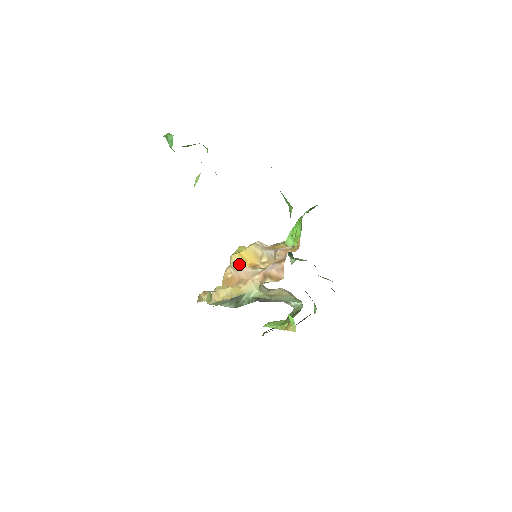
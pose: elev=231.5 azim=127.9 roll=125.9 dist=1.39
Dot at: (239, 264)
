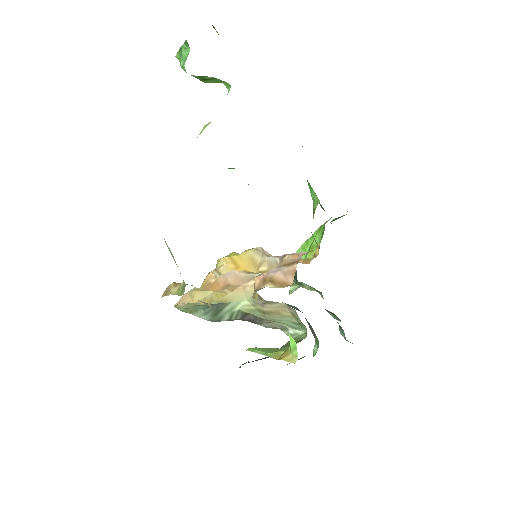
Dot at: (228, 269)
